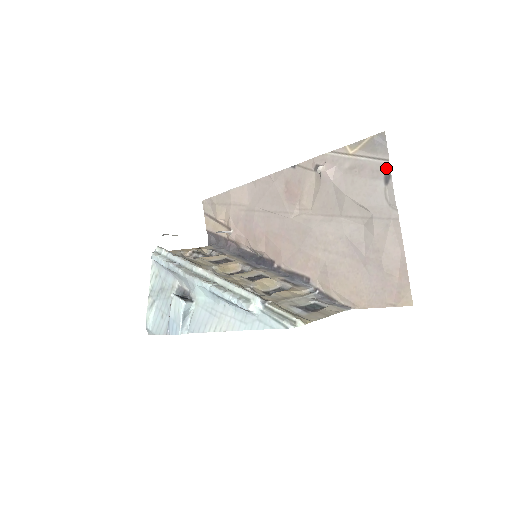
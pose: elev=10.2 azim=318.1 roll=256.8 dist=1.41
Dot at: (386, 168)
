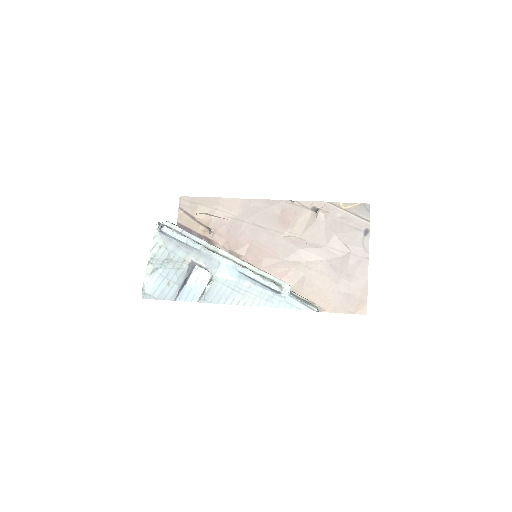
Dot at: (367, 226)
